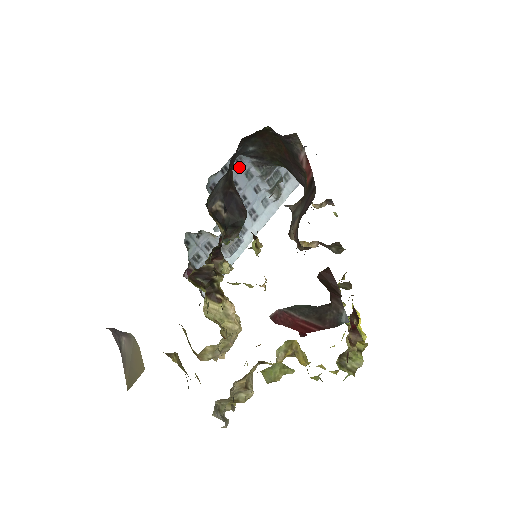
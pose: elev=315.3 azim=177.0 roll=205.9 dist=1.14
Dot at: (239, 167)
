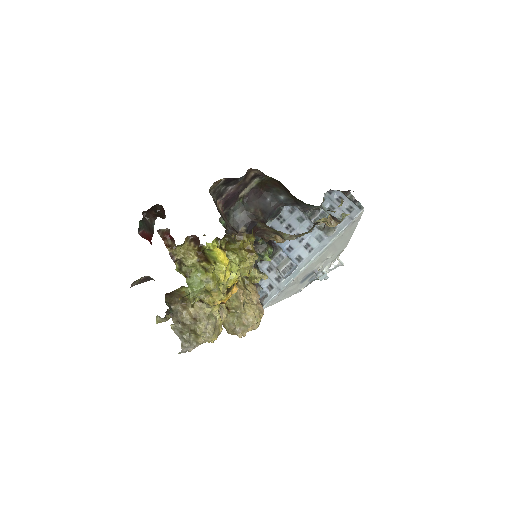
Dot at: (291, 215)
